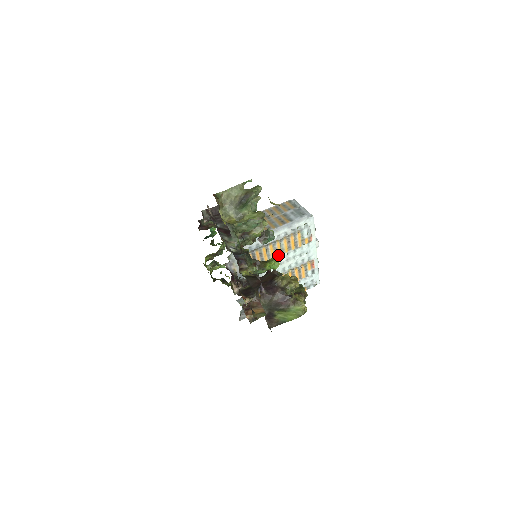
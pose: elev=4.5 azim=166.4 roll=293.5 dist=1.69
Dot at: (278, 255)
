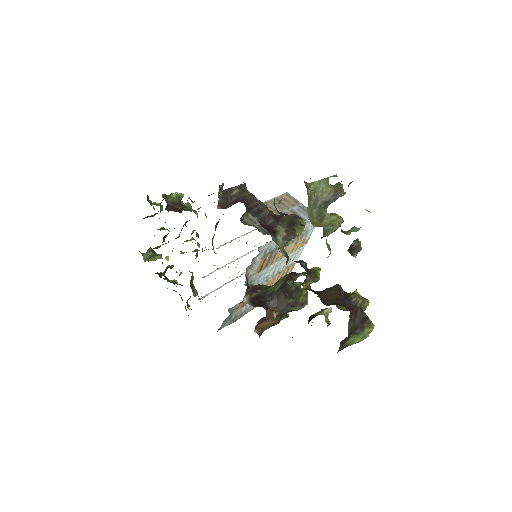
Dot at: (282, 257)
